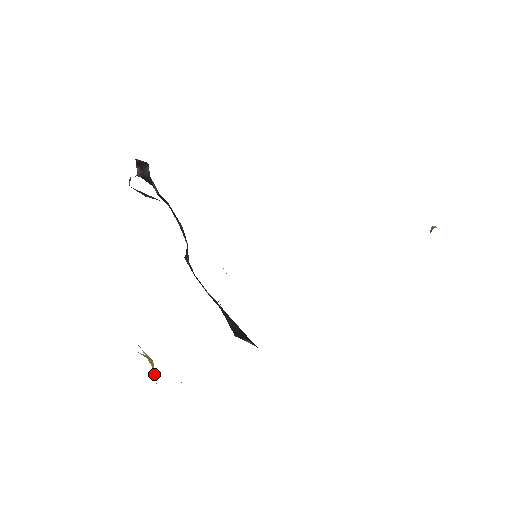
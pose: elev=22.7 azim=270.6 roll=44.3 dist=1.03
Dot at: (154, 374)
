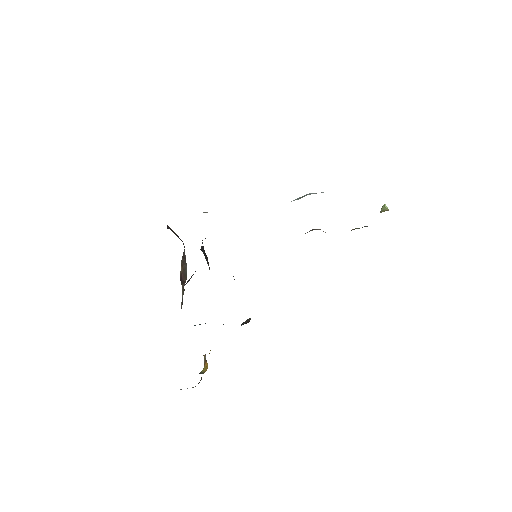
Dot at: occluded
